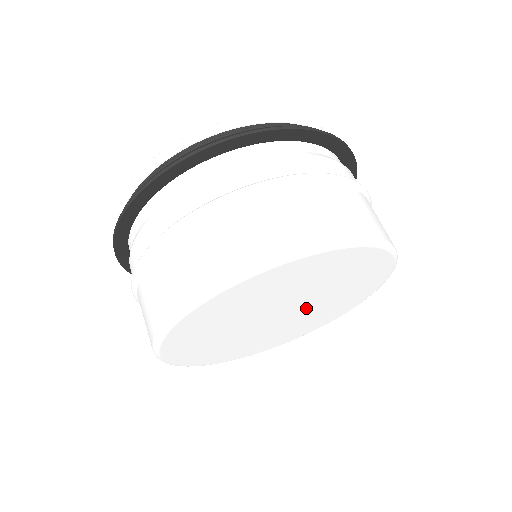
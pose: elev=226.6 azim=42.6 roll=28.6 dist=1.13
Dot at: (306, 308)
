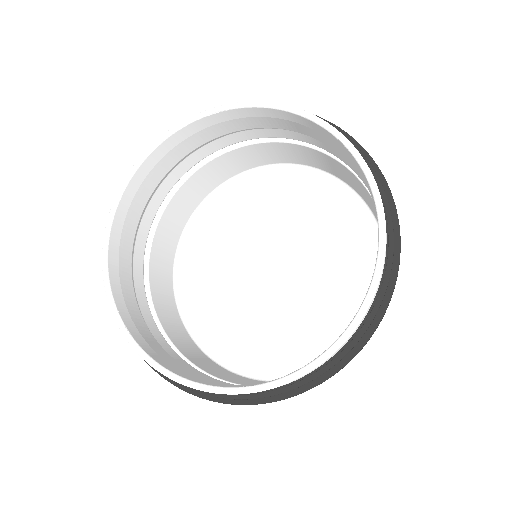
Dot at: (288, 246)
